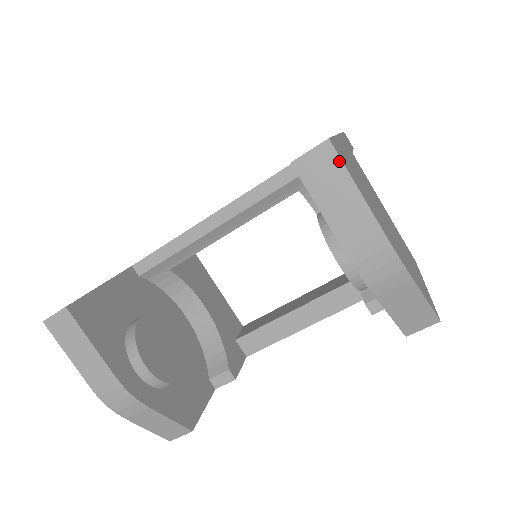
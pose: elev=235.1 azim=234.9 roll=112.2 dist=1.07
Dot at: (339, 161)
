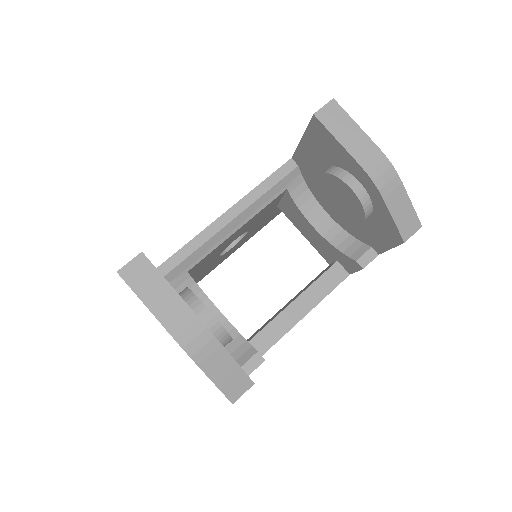
Dot at: (343, 110)
